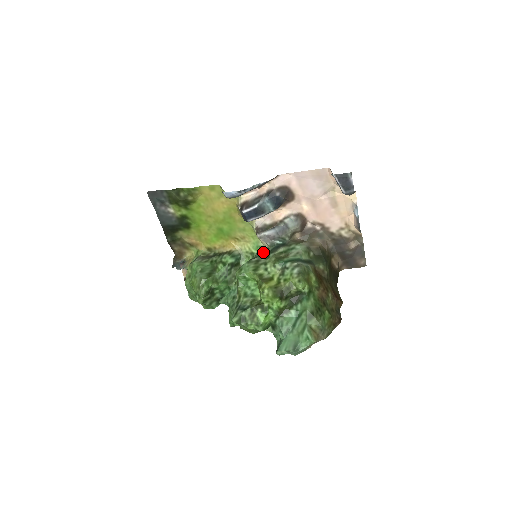
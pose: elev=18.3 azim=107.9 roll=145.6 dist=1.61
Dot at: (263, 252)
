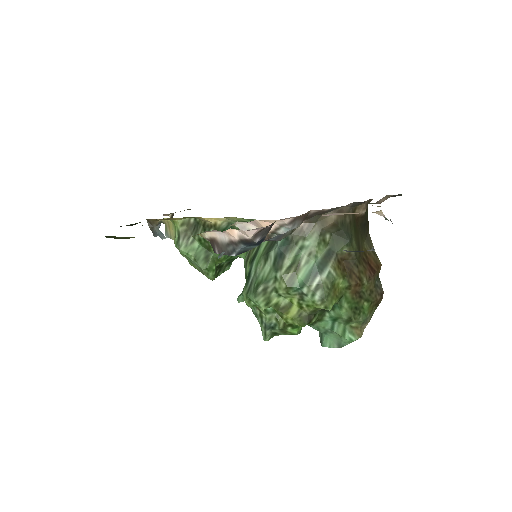
Dot at: (264, 259)
